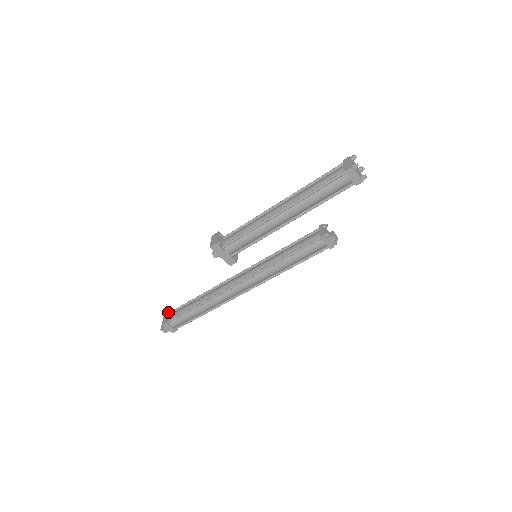
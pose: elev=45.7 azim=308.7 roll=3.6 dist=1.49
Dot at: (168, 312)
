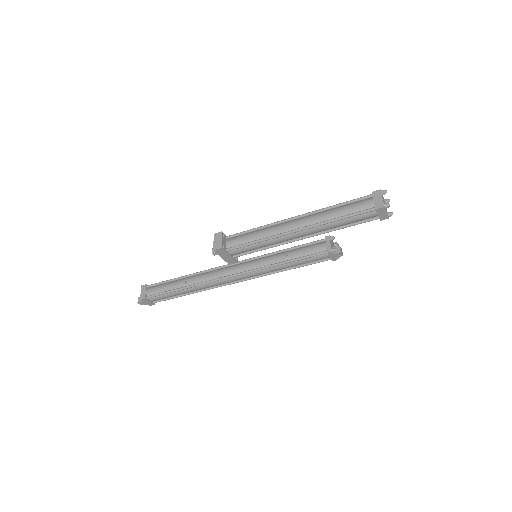
Dot at: (146, 286)
